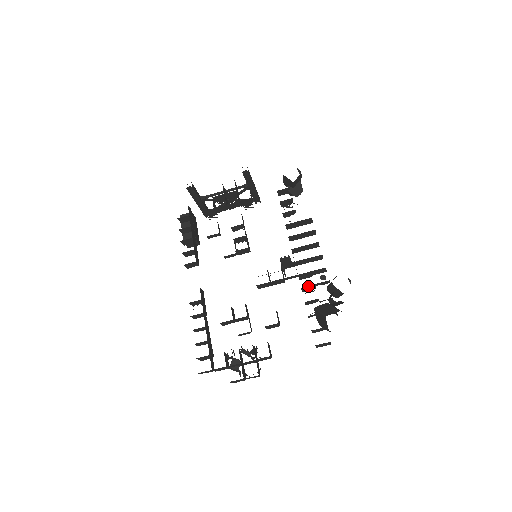
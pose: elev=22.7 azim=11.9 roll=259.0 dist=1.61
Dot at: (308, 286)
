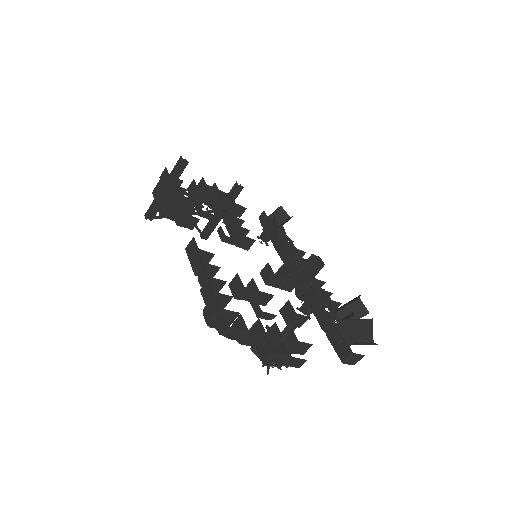
Dot at: (324, 300)
